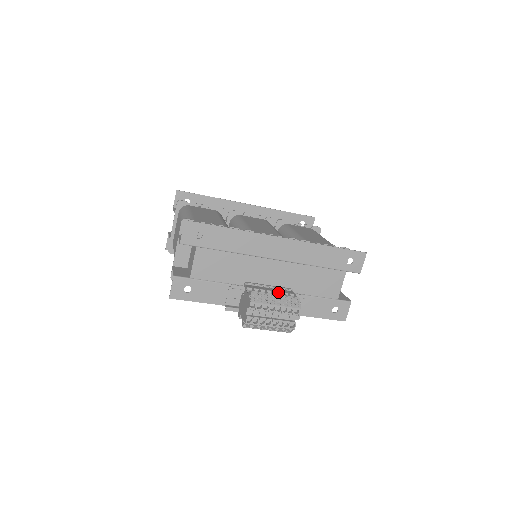
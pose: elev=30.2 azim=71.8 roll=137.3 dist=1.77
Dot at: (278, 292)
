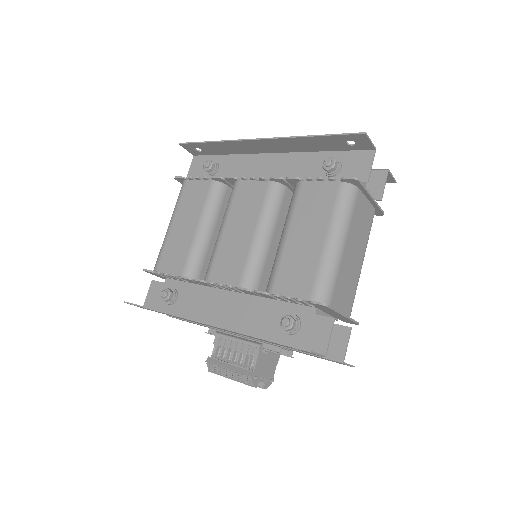
Dot at: (238, 356)
